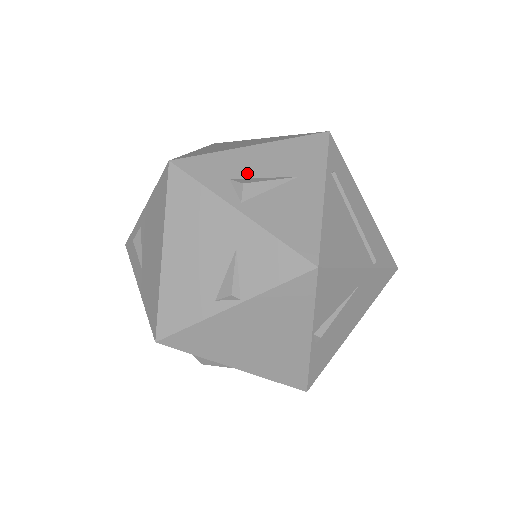
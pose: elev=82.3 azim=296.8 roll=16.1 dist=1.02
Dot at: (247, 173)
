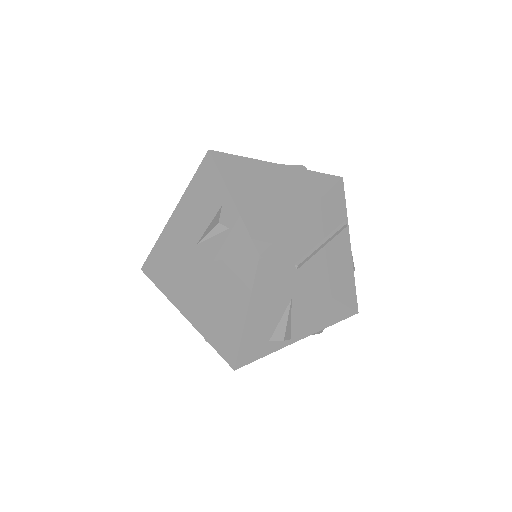
Dot at: (270, 330)
